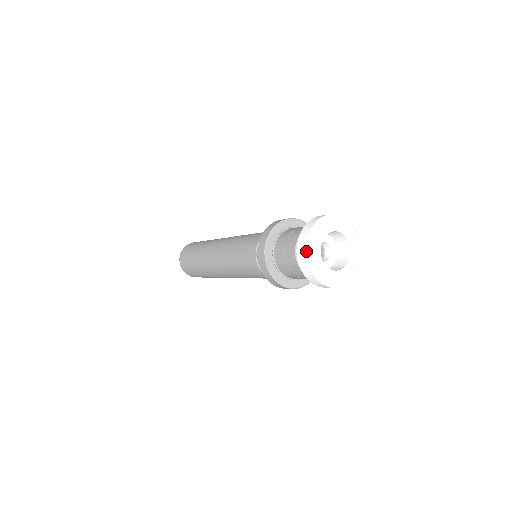
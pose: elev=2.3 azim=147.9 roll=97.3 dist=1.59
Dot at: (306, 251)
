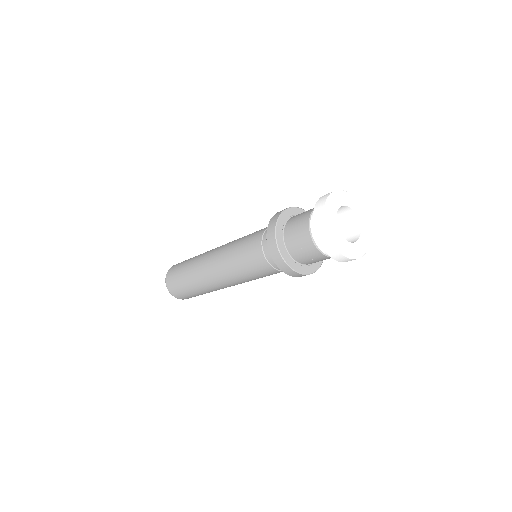
Dot at: (327, 233)
